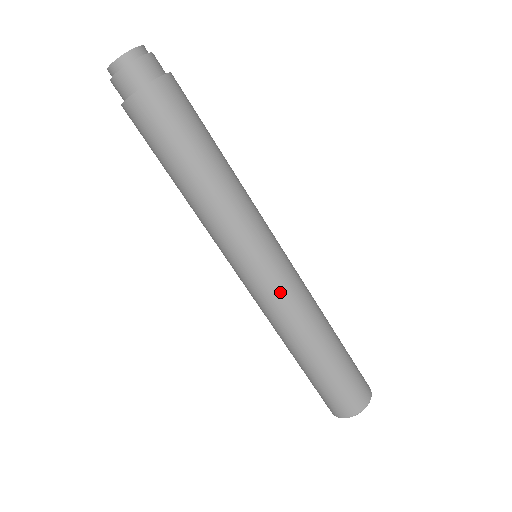
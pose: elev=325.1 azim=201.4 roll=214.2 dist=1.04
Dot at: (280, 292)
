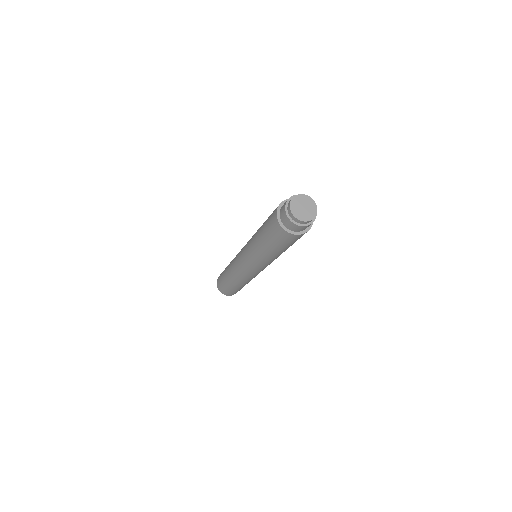
Dot at: (250, 276)
